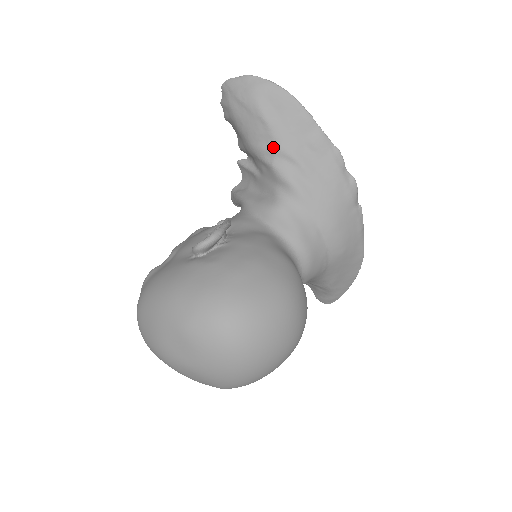
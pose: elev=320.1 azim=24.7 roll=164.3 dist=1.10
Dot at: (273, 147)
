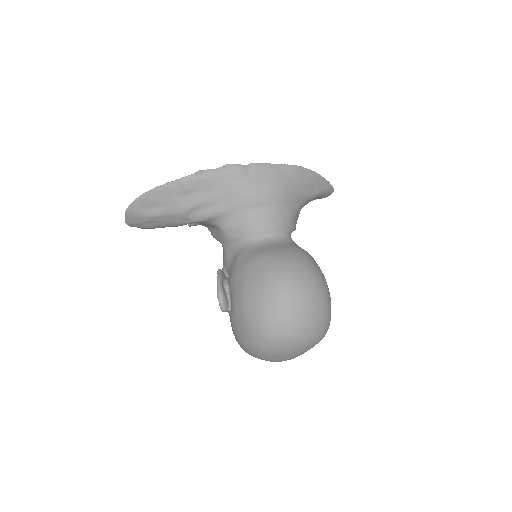
Dot at: (180, 217)
